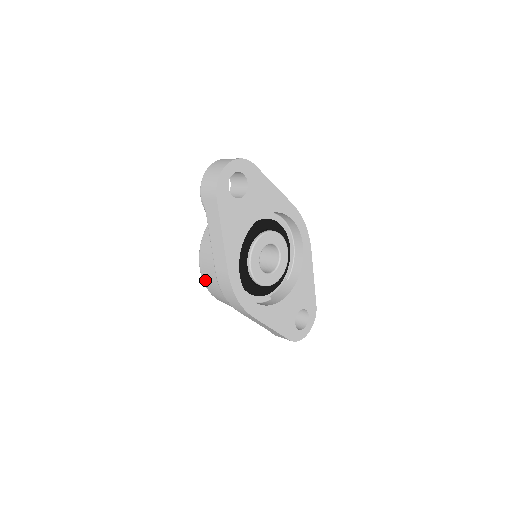
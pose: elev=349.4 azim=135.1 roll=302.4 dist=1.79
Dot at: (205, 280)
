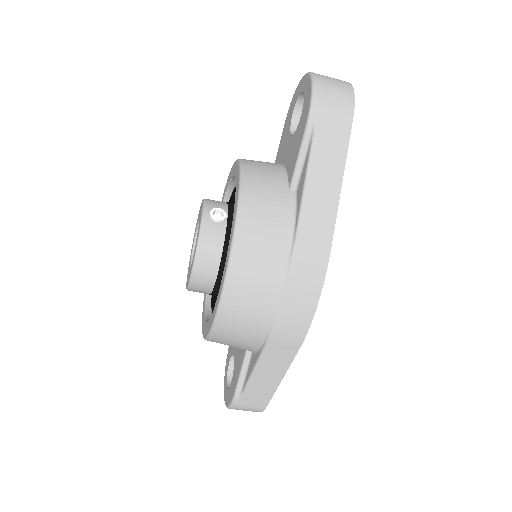
Dot at: (240, 268)
